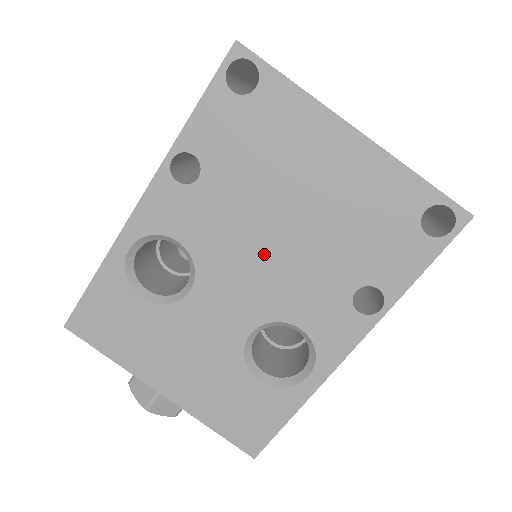
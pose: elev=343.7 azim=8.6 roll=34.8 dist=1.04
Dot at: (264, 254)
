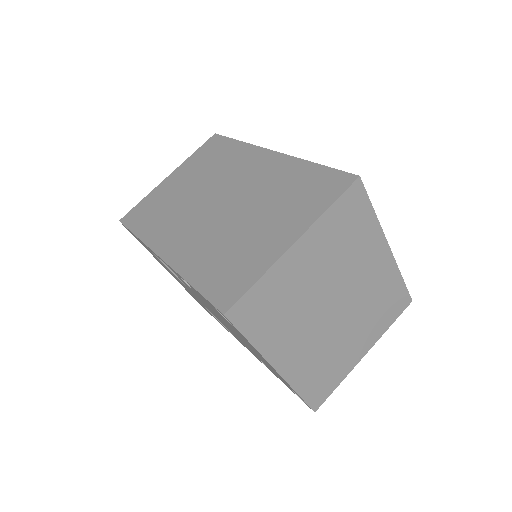
Dot at: (220, 319)
